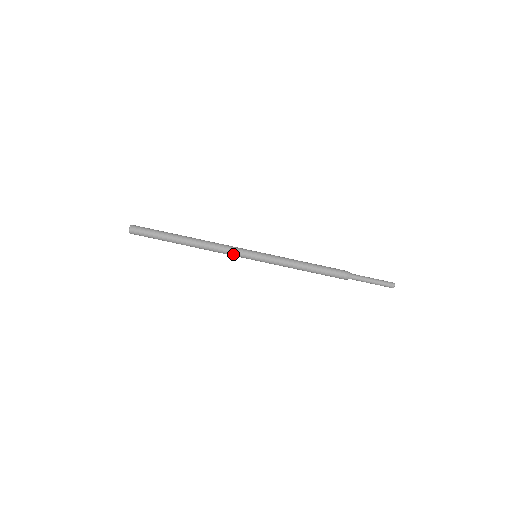
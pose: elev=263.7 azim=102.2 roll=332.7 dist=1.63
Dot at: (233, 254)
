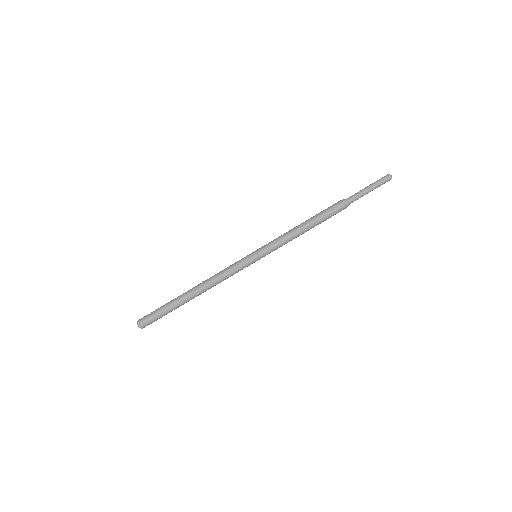
Dot at: (237, 272)
